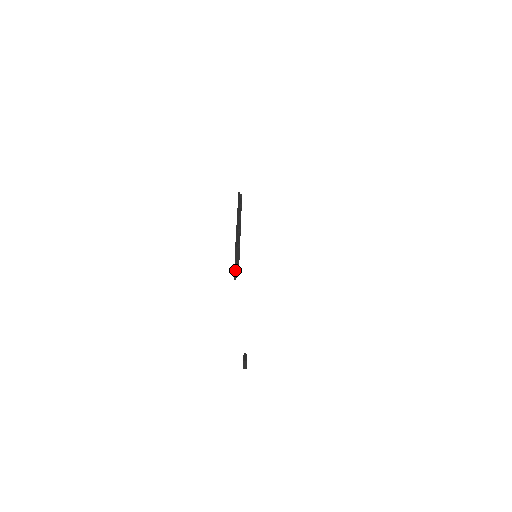
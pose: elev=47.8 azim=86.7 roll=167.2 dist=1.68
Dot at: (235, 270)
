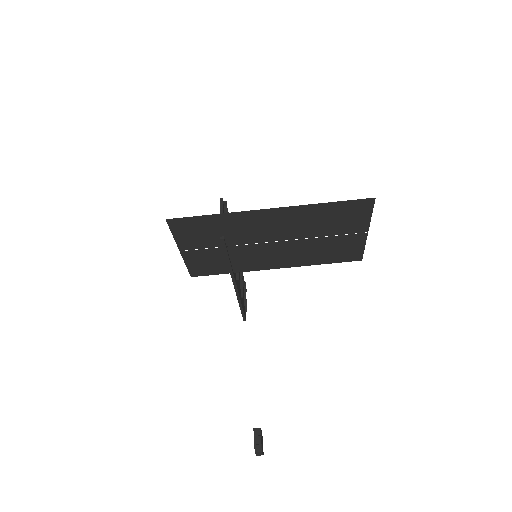
Dot at: occluded
